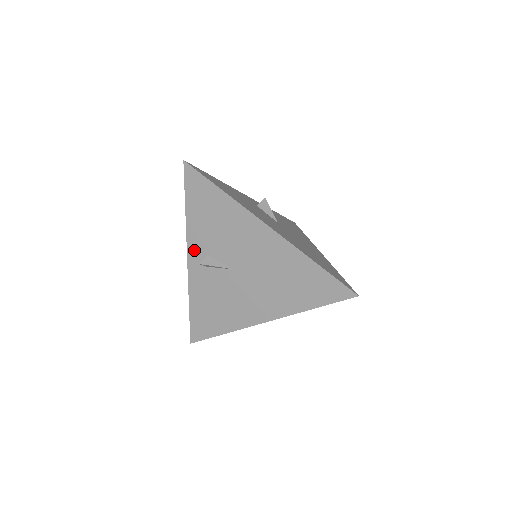
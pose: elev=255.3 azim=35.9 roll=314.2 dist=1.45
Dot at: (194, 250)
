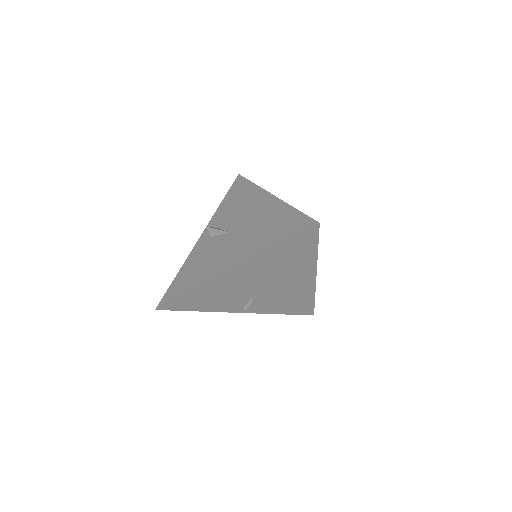
Dot at: occluded
